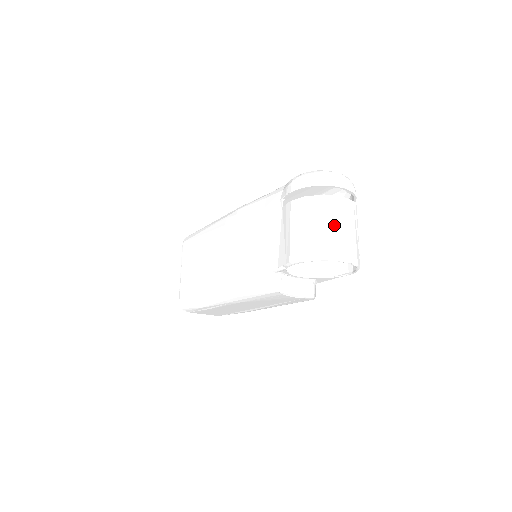
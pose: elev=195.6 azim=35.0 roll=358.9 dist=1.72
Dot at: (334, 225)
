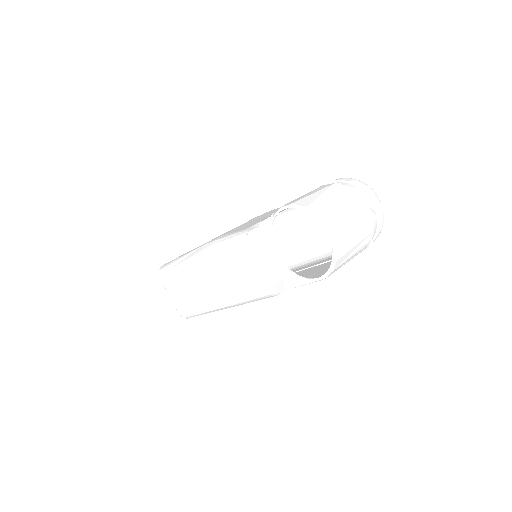
Dot at: (342, 205)
